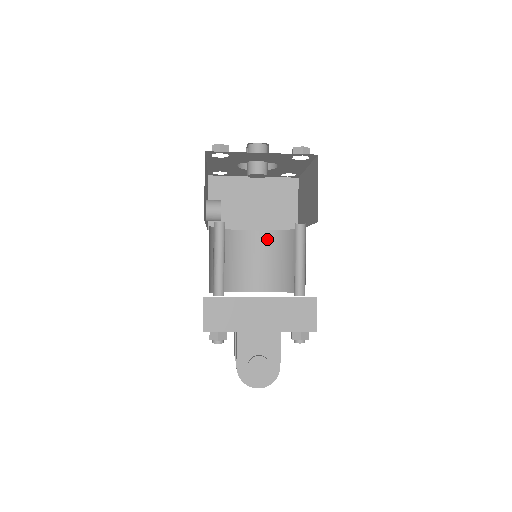
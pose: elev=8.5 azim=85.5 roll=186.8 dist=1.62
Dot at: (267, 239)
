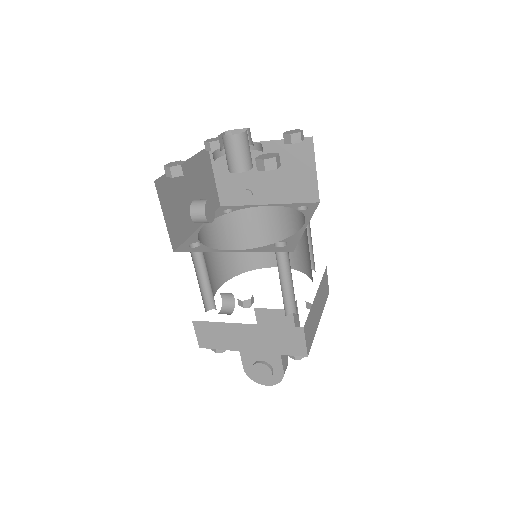
Dot at: (282, 215)
